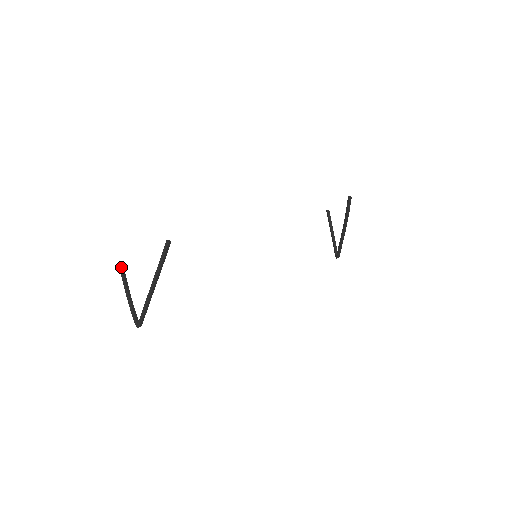
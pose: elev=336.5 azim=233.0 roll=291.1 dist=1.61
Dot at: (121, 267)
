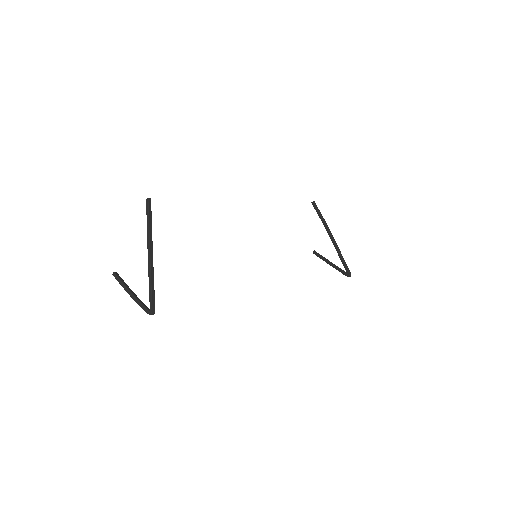
Dot at: (115, 274)
